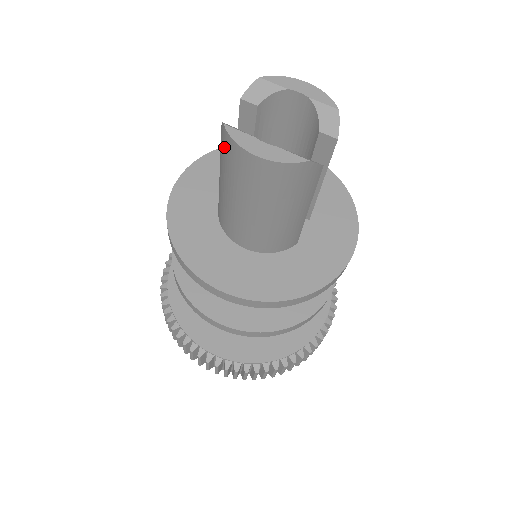
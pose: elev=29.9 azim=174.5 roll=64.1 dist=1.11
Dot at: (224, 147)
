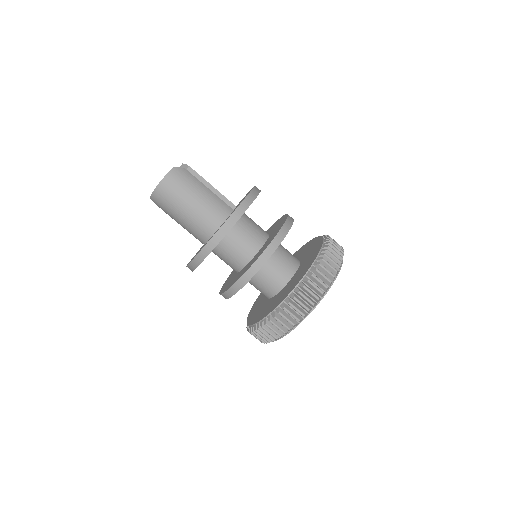
Dot at: (159, 204)
